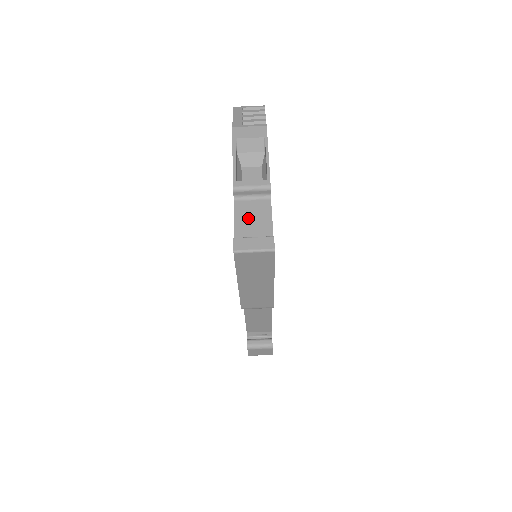
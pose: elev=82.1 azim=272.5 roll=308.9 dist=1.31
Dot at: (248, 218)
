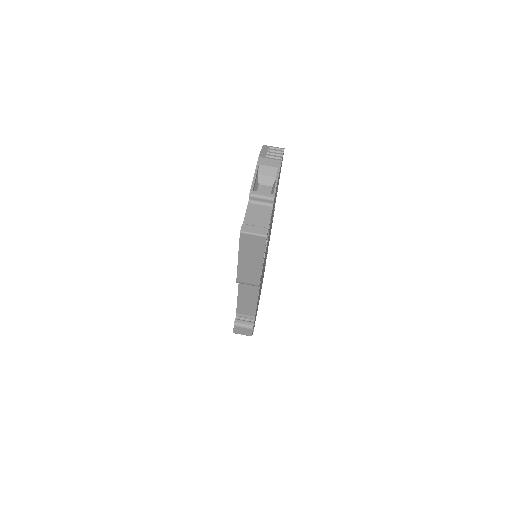
Dot at: (255, 215)
